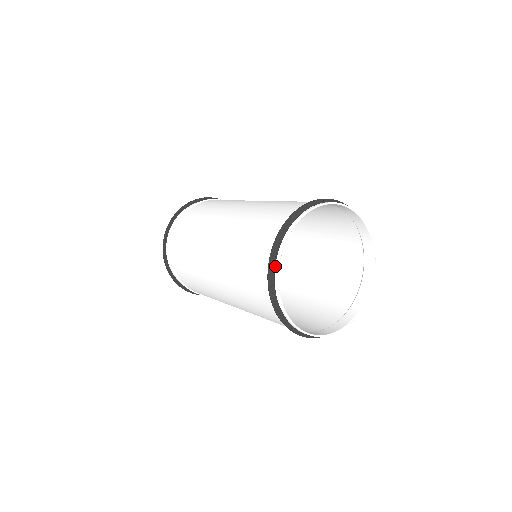
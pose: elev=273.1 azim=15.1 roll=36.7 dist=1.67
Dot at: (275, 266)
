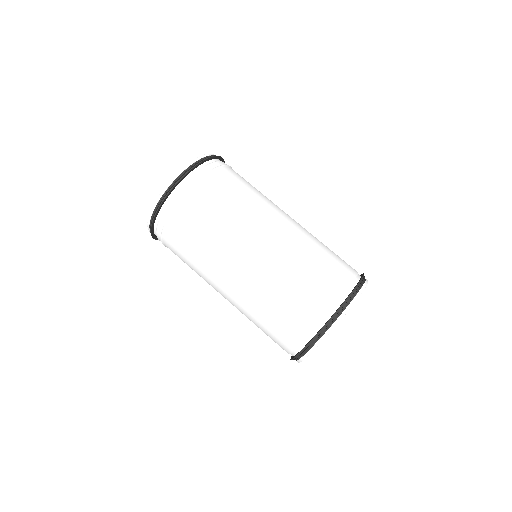
Dot at: (337, 319)
